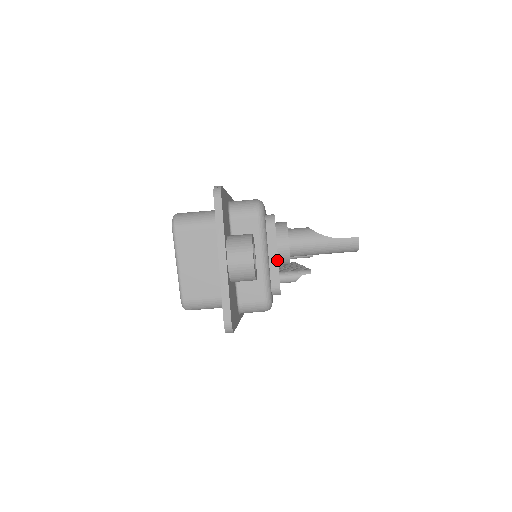
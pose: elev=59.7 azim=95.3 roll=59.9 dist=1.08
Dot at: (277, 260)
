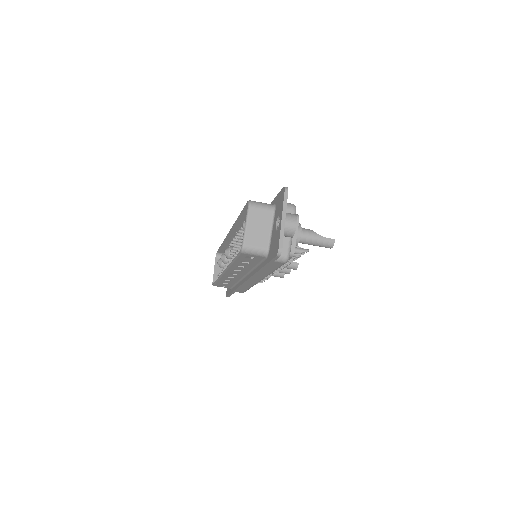
Dot at: (296, 237)
